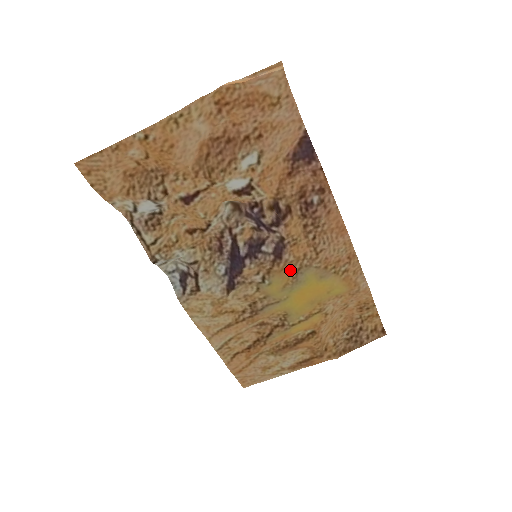
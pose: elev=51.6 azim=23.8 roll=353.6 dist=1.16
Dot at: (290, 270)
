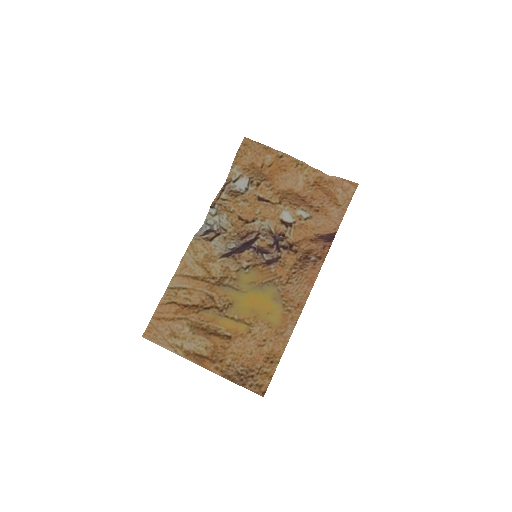
Dot at: (265, 276)
